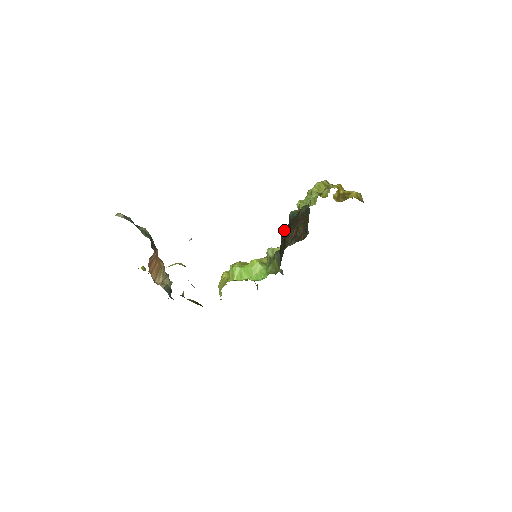
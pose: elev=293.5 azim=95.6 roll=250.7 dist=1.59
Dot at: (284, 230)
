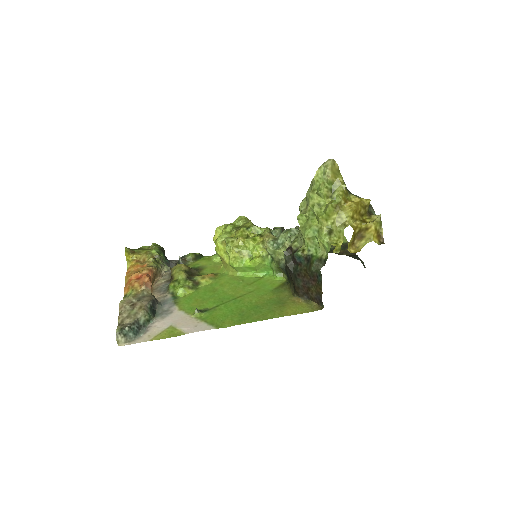
Dot at: (290, 271)
